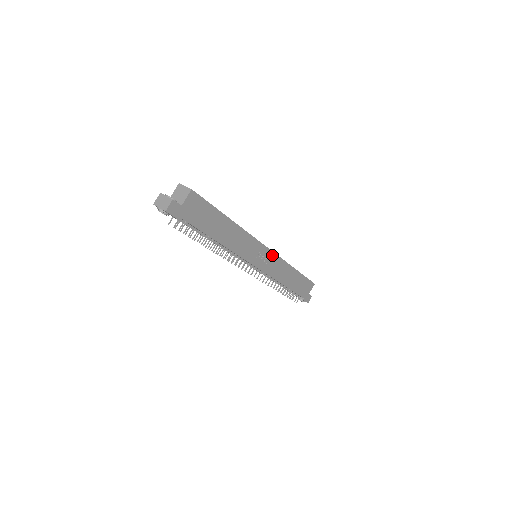
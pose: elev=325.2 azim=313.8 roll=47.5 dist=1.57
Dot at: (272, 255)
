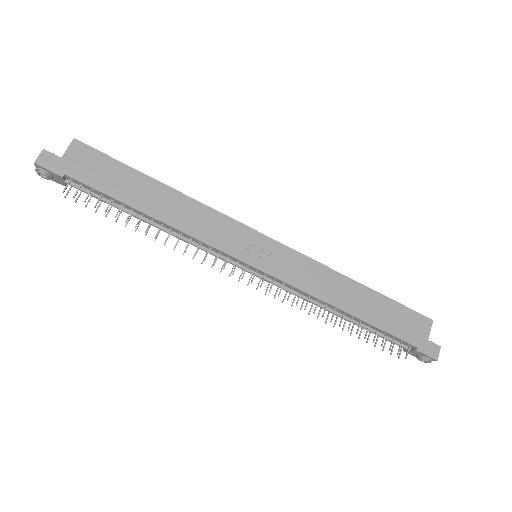
Dot at: (283, 250)
